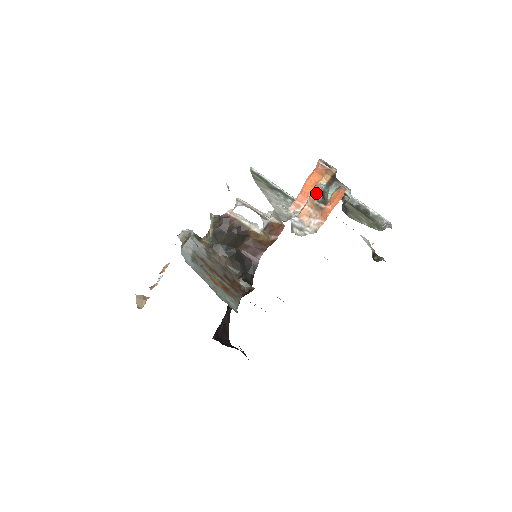
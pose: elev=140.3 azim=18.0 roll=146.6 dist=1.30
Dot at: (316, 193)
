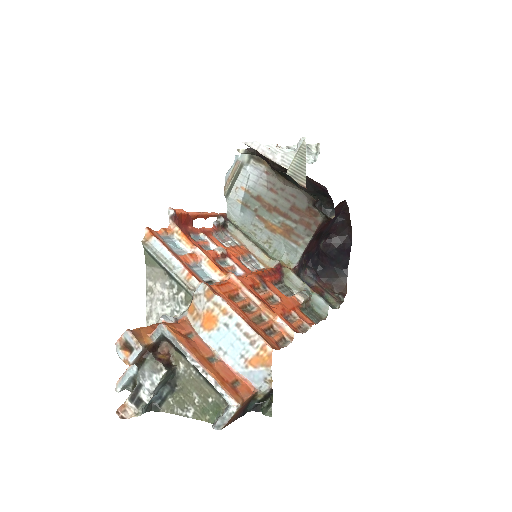
Dot at: (119, 390)
